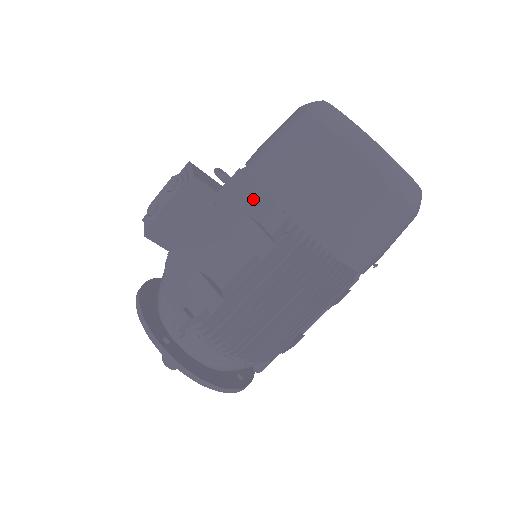
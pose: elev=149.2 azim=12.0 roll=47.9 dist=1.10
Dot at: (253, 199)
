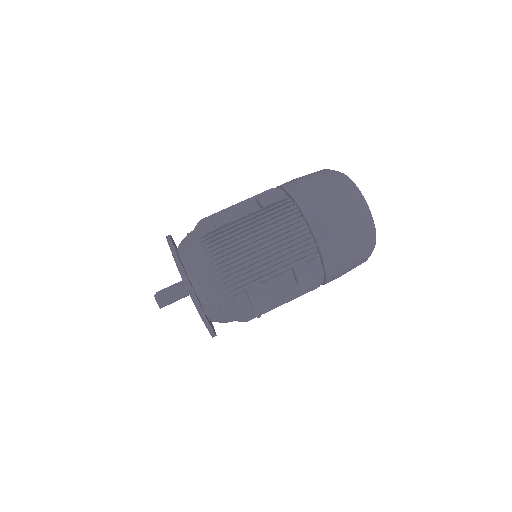
Dot at: (273, 188)
